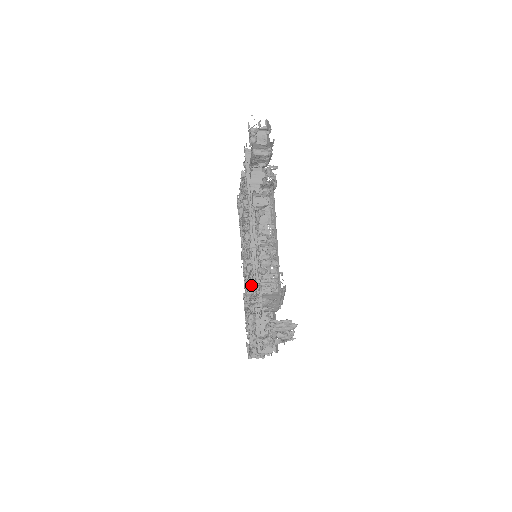
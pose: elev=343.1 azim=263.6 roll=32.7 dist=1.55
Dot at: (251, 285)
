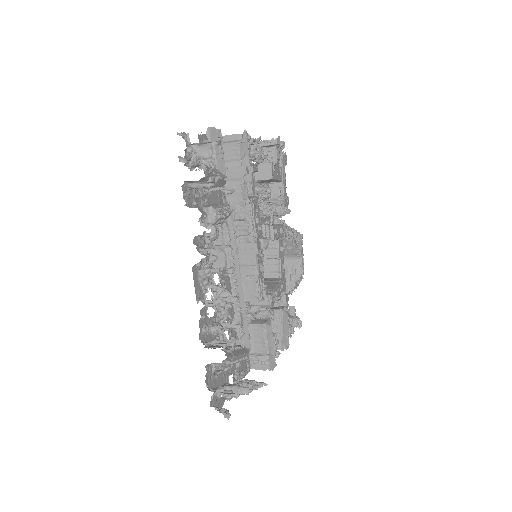
Dot at: (268, 270)
